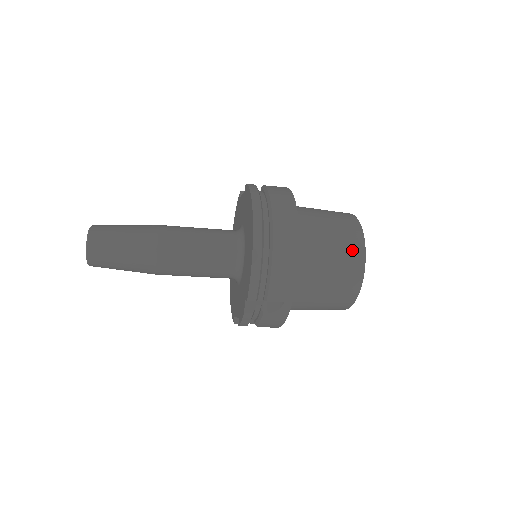
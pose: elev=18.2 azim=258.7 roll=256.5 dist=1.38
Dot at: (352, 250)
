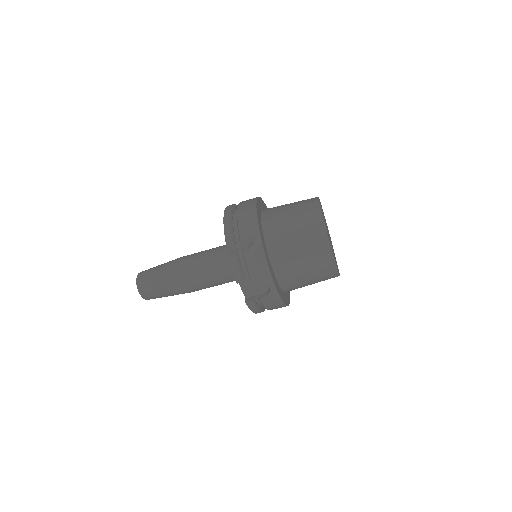
Dot at: (307, 202)
